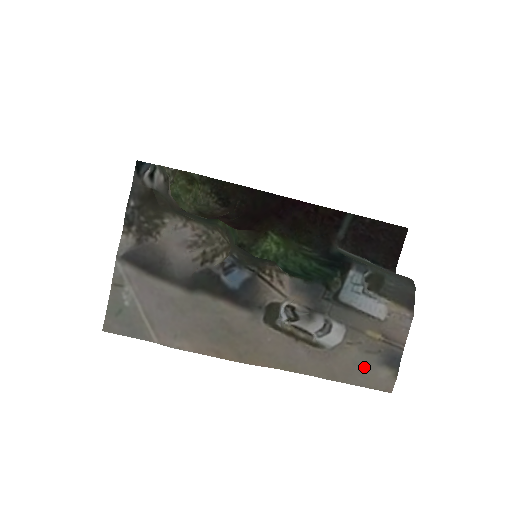
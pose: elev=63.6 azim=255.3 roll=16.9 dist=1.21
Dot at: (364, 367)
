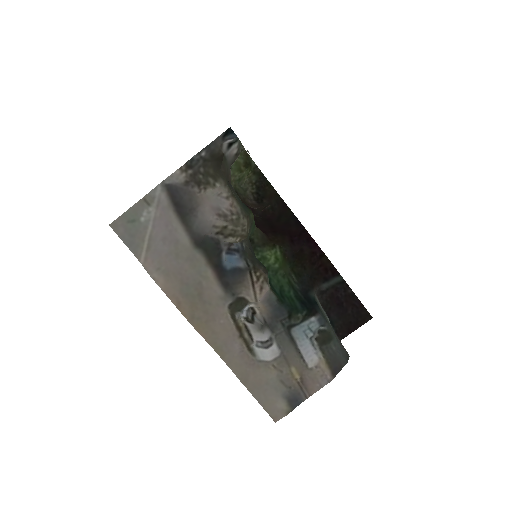
Dot at: (271, 390)
